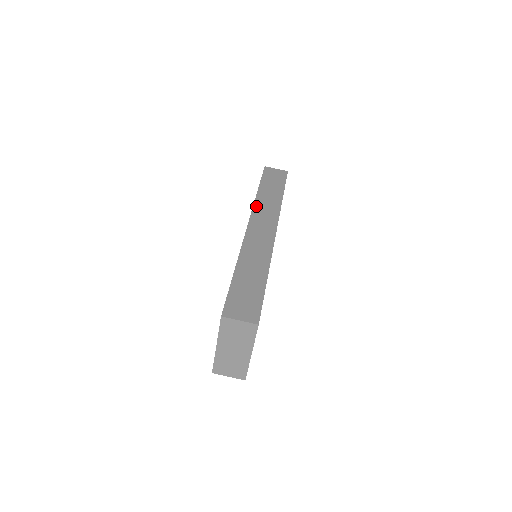
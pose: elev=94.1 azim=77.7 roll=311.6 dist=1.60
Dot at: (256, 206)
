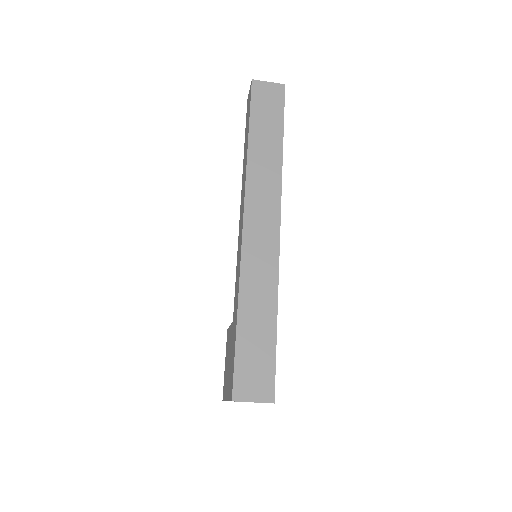
Dot at: (249, 180)
